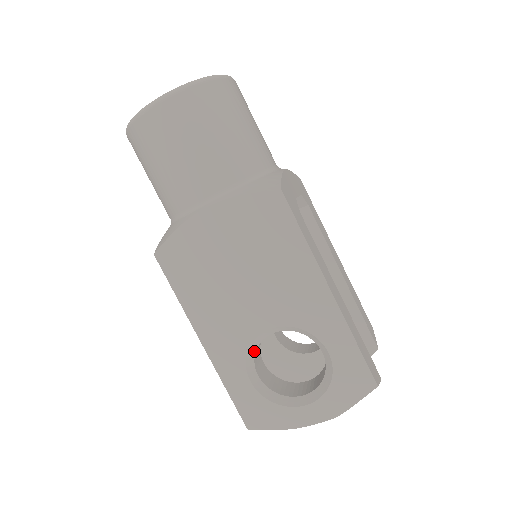
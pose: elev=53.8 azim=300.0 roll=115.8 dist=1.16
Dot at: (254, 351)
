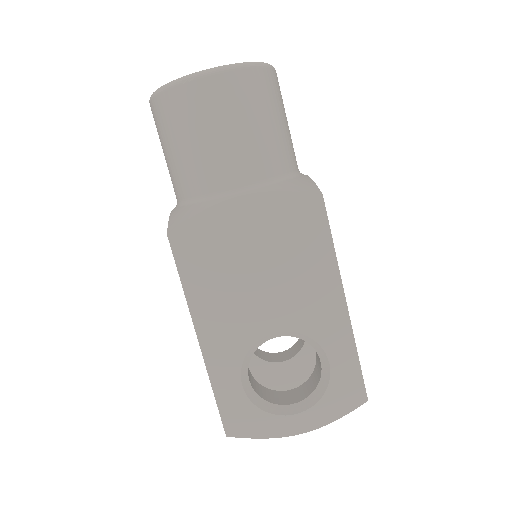
Dot at: (252, 354)
